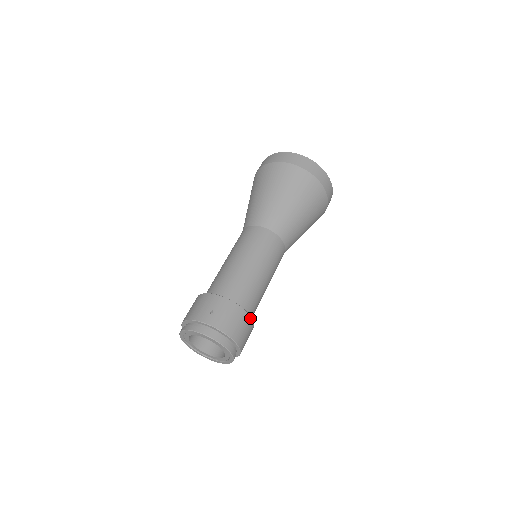
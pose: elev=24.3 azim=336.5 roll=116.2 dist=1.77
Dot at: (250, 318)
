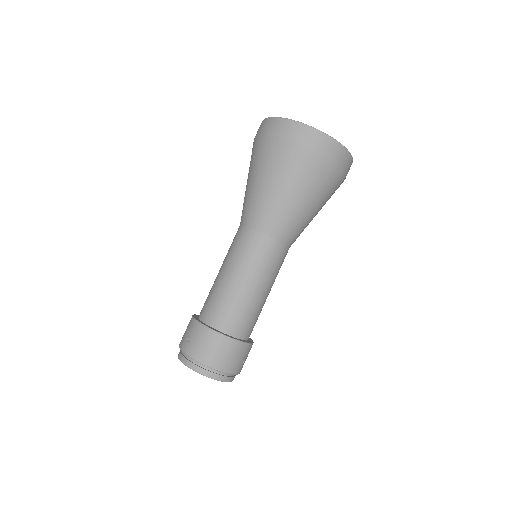
Dot at: (230, 339)
